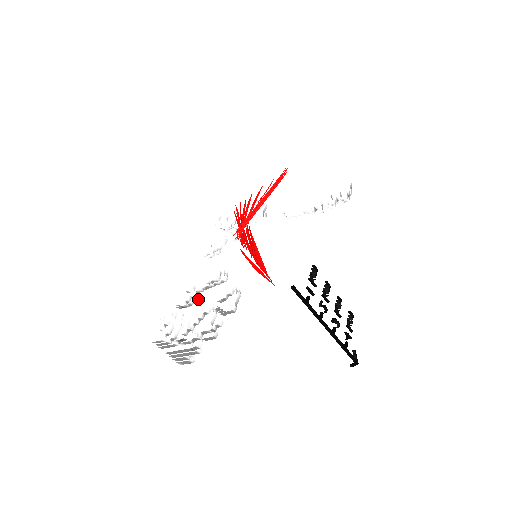
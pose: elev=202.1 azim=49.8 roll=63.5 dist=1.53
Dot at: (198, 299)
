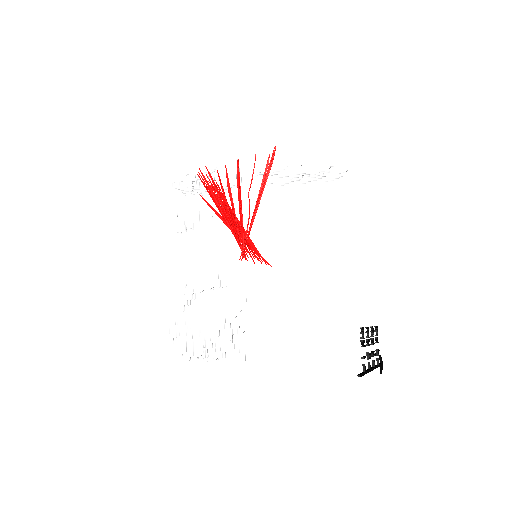
Dot at: (195, 298)
